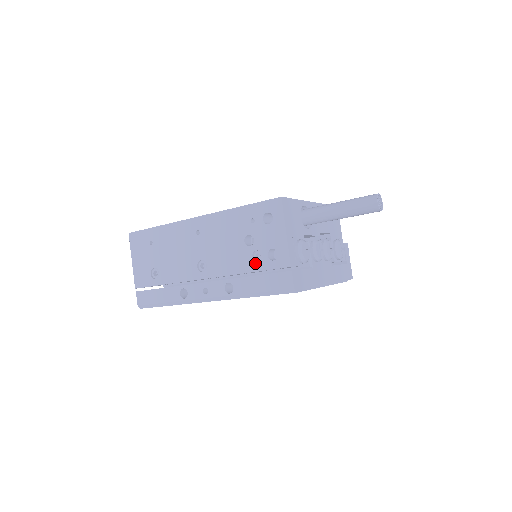
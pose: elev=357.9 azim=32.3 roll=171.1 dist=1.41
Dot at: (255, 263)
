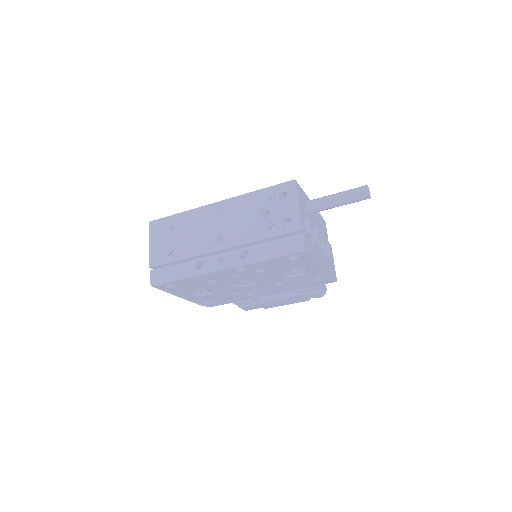
Dot at: (270, 231)
